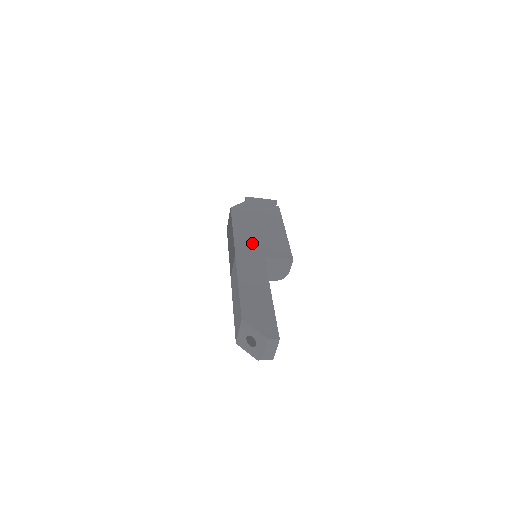
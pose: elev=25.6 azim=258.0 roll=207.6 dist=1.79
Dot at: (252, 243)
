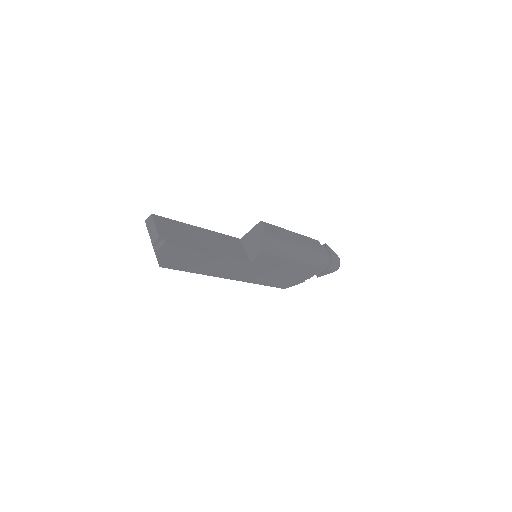
Dot at: occluded
